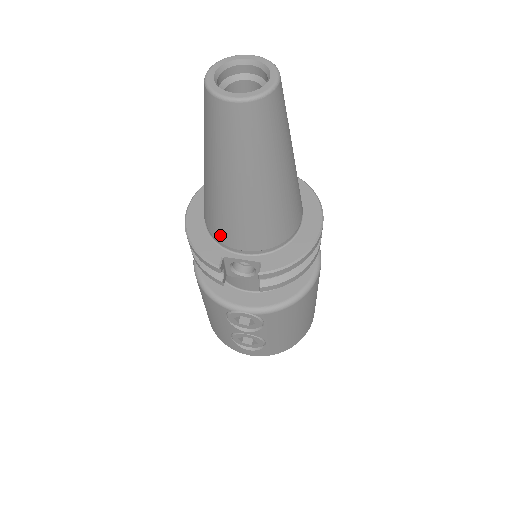
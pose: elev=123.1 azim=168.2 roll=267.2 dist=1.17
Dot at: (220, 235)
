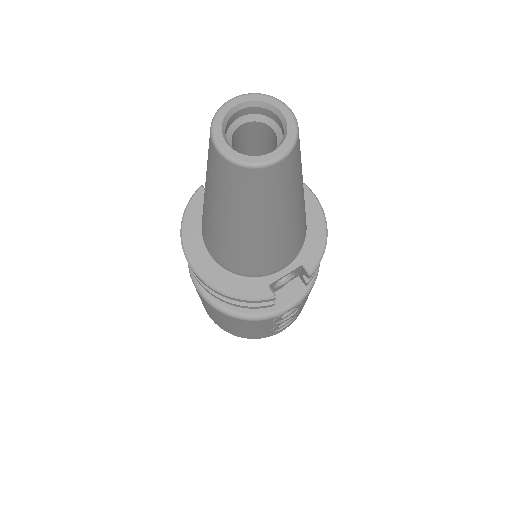
Dot at: (258, 271)
